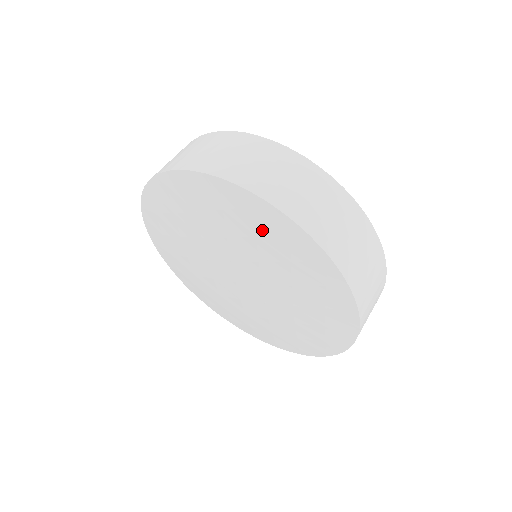
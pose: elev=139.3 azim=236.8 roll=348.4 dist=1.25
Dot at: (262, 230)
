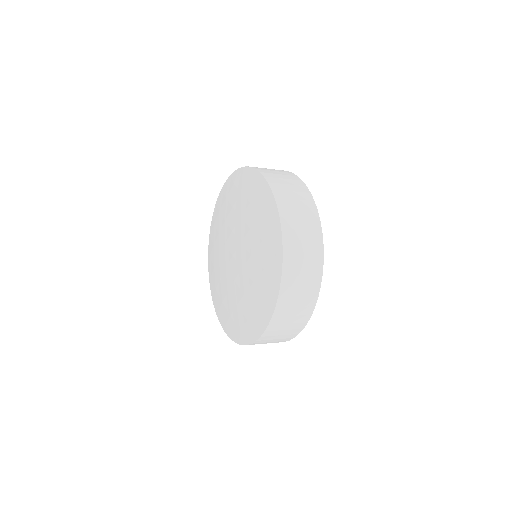
Dot at: (267, 241)
